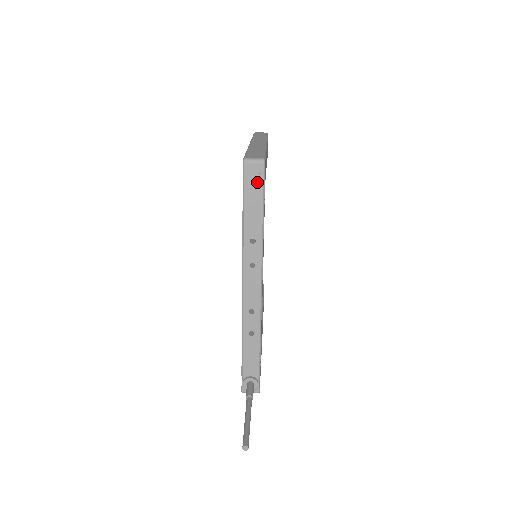
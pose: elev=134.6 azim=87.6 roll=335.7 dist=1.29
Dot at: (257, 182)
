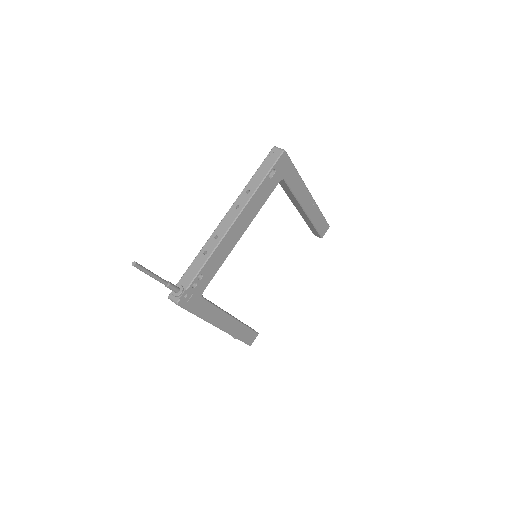
Dot at: (273, 159)
